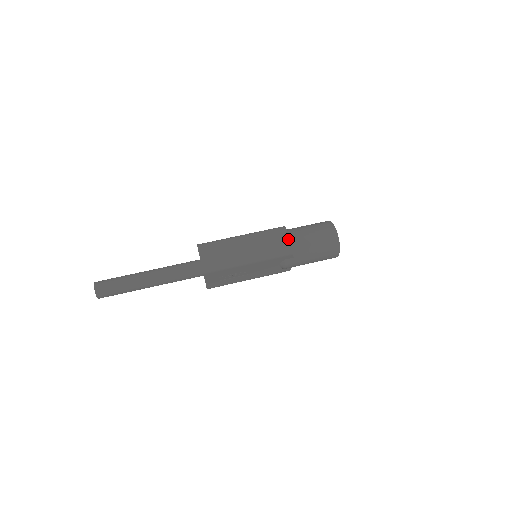
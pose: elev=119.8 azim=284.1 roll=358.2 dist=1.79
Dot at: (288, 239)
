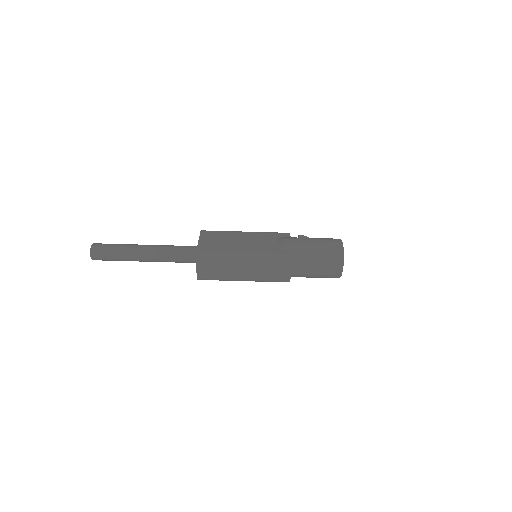
Dot at: (289, 274)
